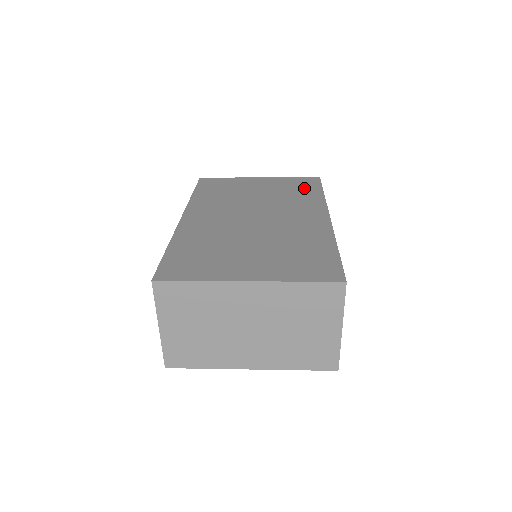
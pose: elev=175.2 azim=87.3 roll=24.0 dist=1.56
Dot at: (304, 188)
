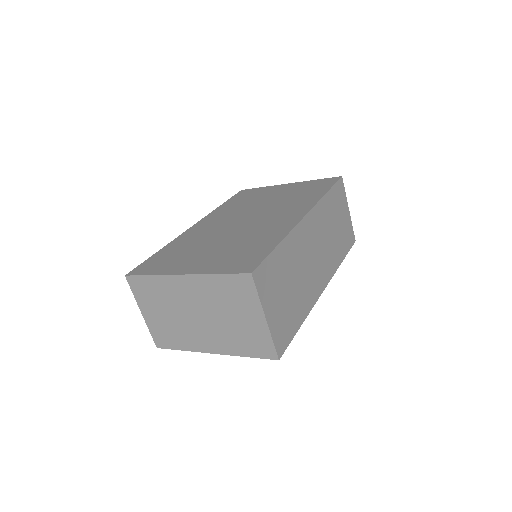
Dot at: (314, 189)
